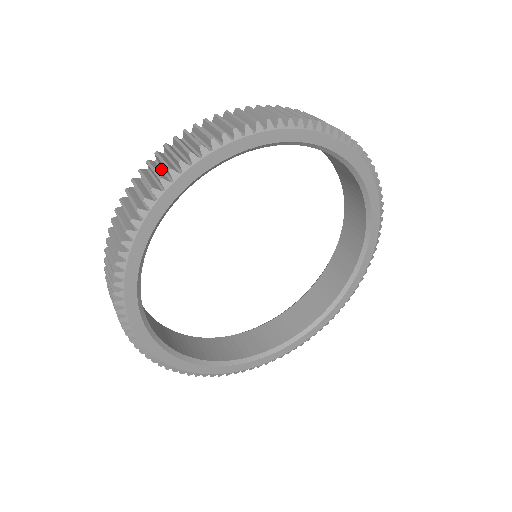
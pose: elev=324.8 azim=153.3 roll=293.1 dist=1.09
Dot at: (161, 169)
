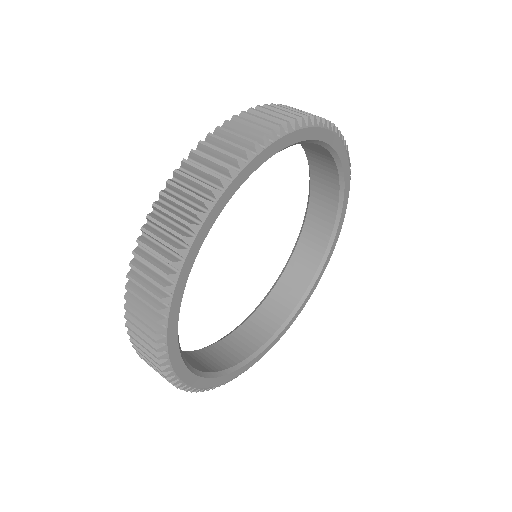
Dot at: (158, 245)
